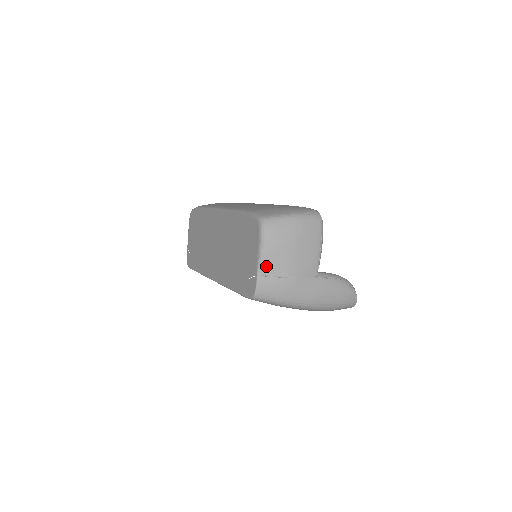
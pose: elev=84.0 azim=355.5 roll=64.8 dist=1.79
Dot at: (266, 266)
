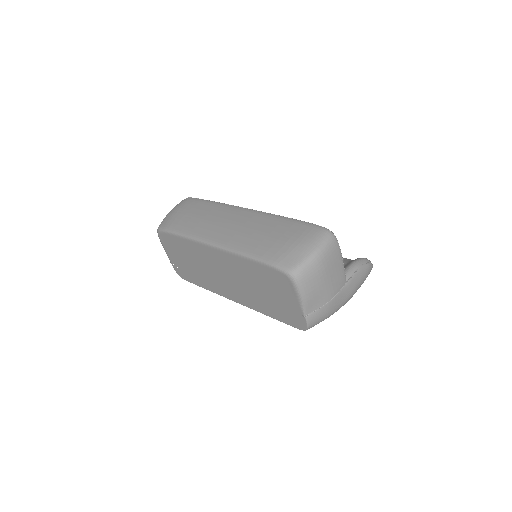
Dot at: (310, 306)
